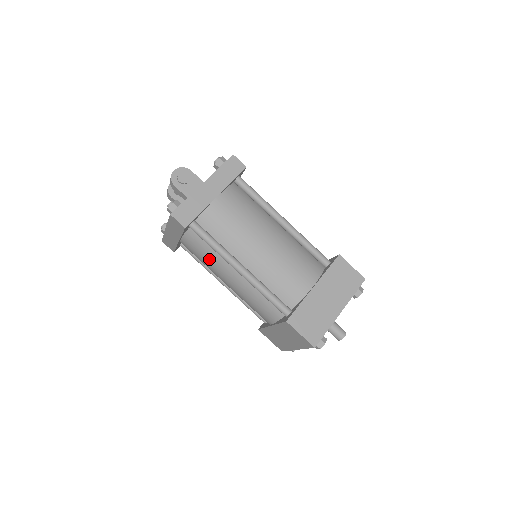
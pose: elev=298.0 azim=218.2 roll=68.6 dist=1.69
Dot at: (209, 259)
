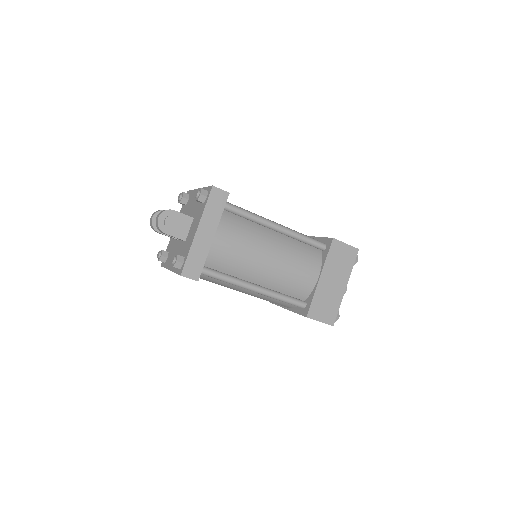
Dot at: (221, 284)
